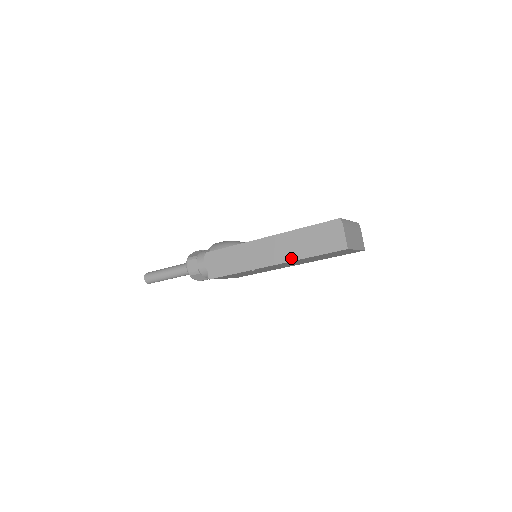
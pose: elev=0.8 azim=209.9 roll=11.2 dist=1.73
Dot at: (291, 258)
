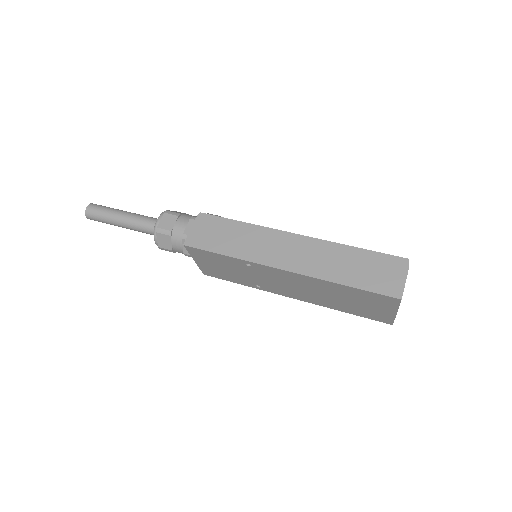
Dot at: (316, 273)
